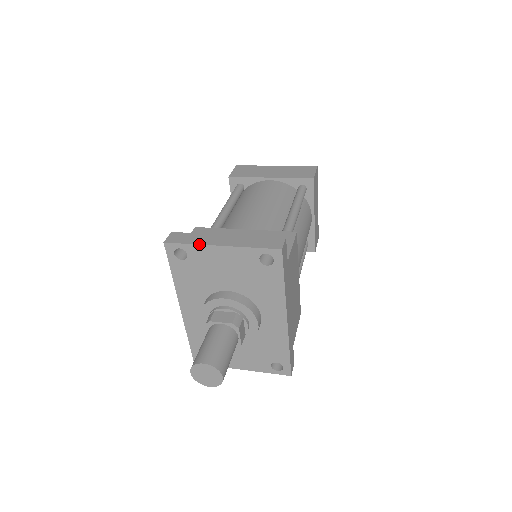
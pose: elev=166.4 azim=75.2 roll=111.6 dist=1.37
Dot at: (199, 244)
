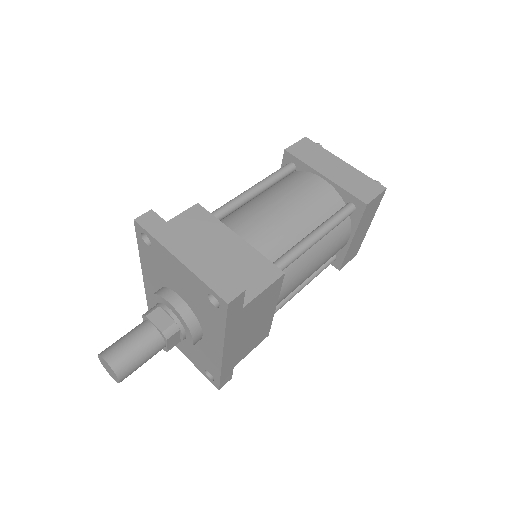
Dot at: (161, 244)
